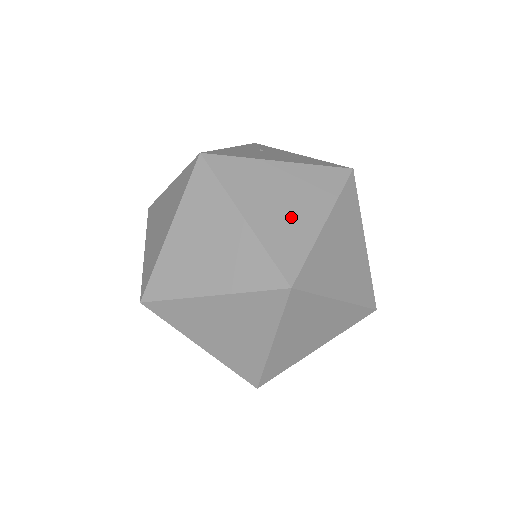
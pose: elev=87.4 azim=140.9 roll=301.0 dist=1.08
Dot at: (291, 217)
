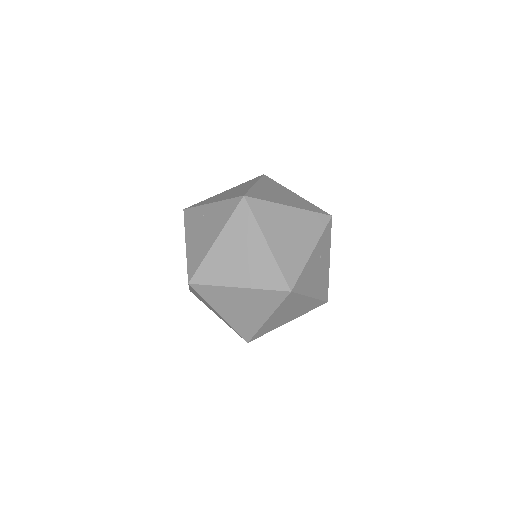
Dot at: (282, 320)
